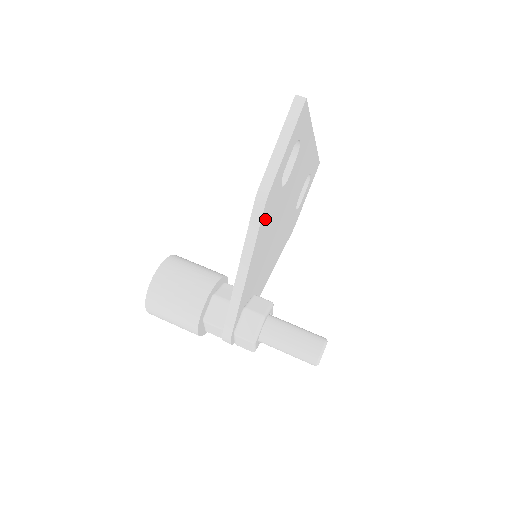
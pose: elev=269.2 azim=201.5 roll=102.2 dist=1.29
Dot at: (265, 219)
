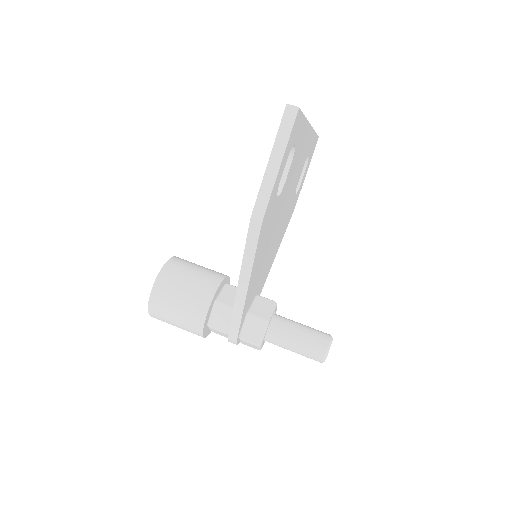
Dot at: (262, 236)
